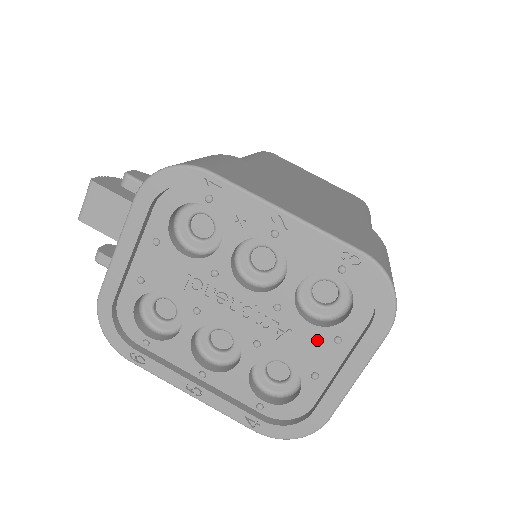
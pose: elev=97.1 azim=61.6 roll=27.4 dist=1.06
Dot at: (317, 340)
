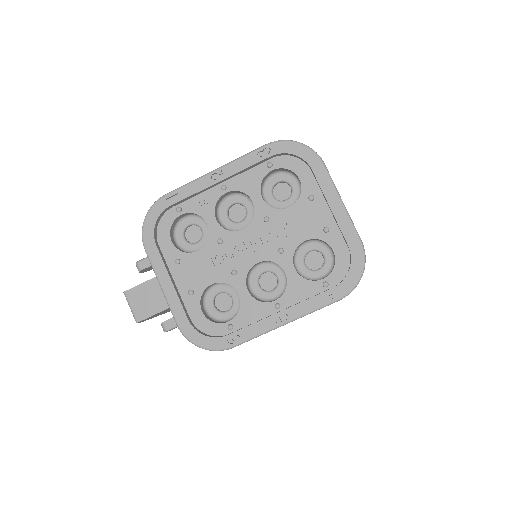
Dot at: (303, 211)
